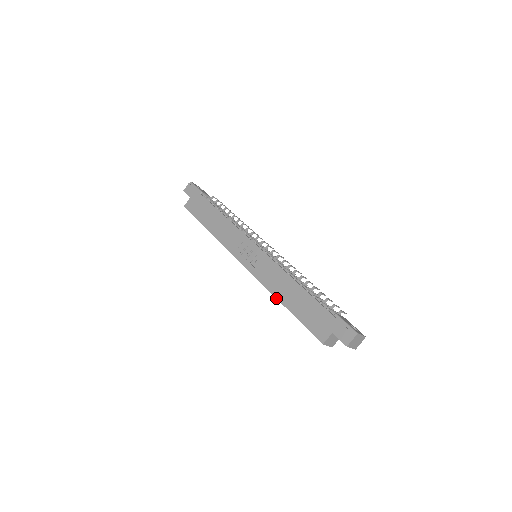
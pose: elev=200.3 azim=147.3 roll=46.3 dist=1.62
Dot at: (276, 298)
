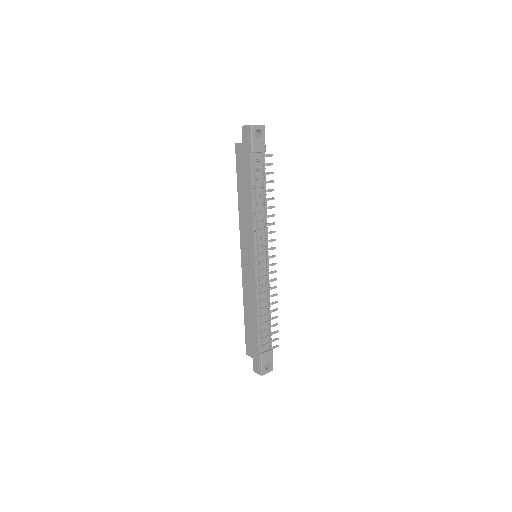
Dot at: (243, 303)
